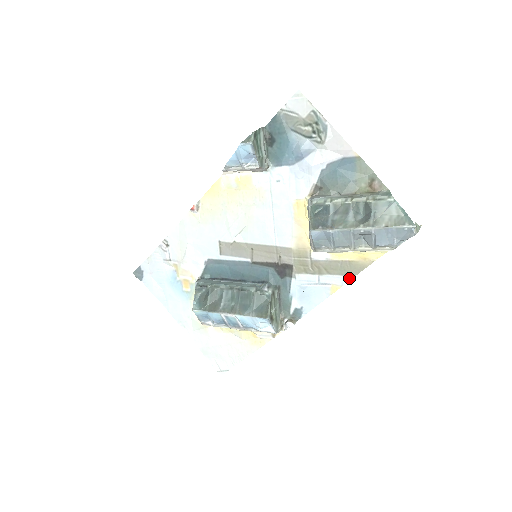
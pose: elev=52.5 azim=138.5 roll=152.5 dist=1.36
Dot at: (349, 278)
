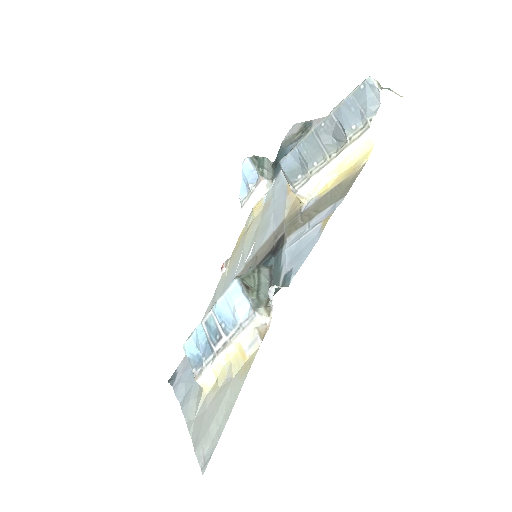
Dot at: (341, 200)
